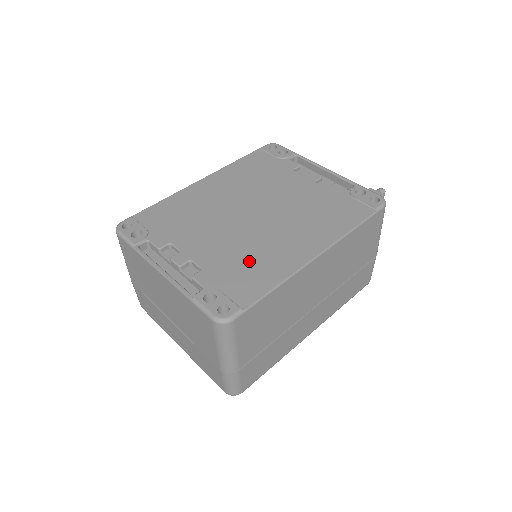
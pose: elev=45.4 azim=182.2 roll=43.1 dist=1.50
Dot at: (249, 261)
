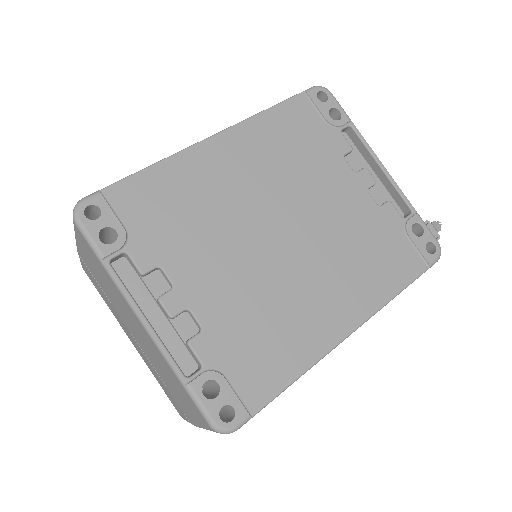
Dot at: (267, 327)
